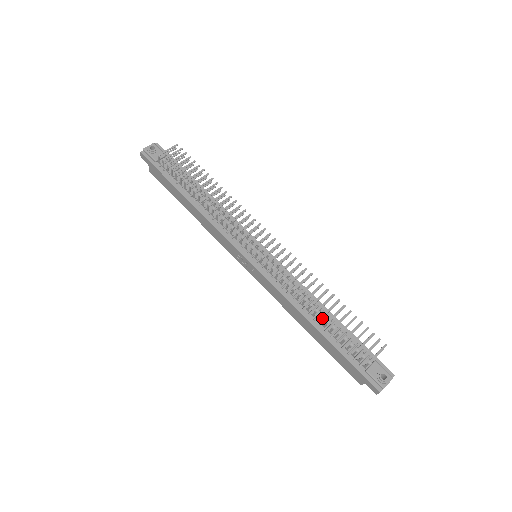
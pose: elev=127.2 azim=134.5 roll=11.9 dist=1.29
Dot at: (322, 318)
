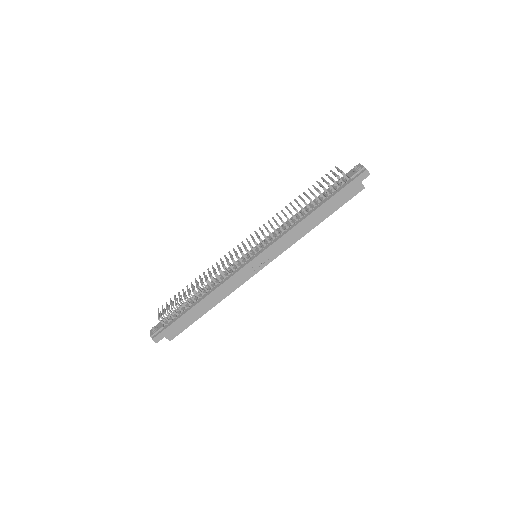
Dot at: (309, 208)
